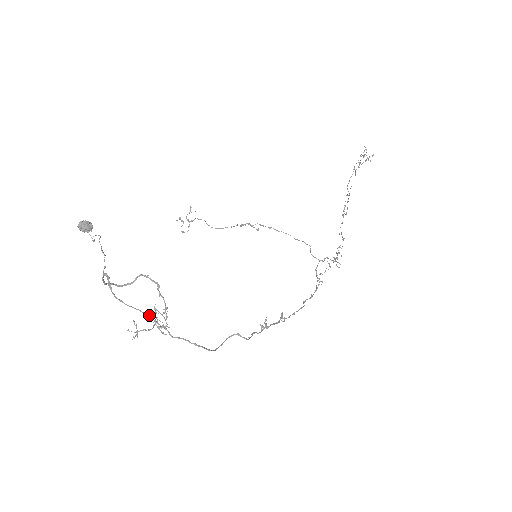
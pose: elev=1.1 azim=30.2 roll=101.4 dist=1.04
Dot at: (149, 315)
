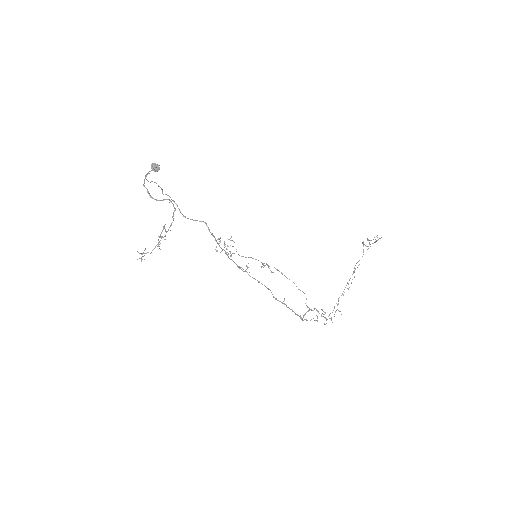
Dot at: occluded
